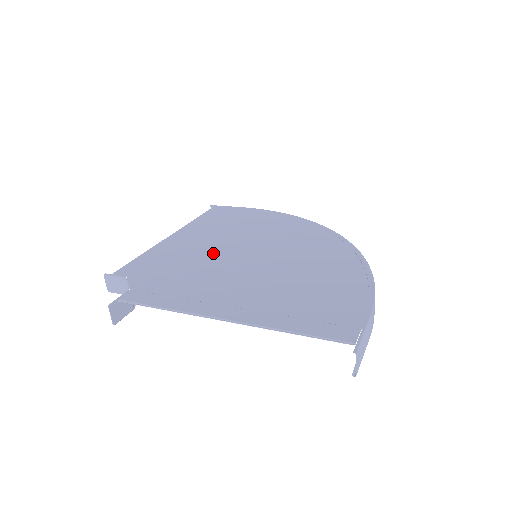
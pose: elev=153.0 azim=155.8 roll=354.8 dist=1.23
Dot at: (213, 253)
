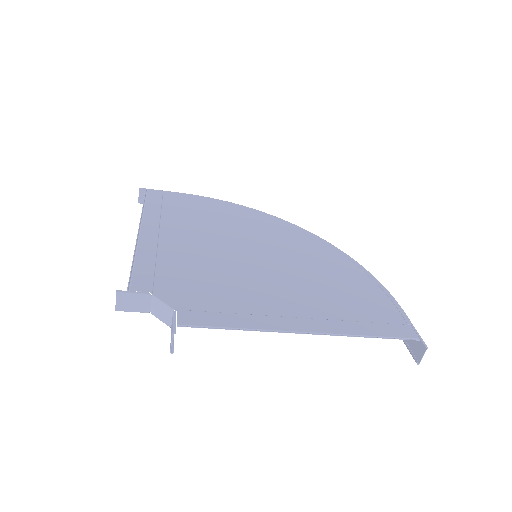
Dot at: (214, 255)
